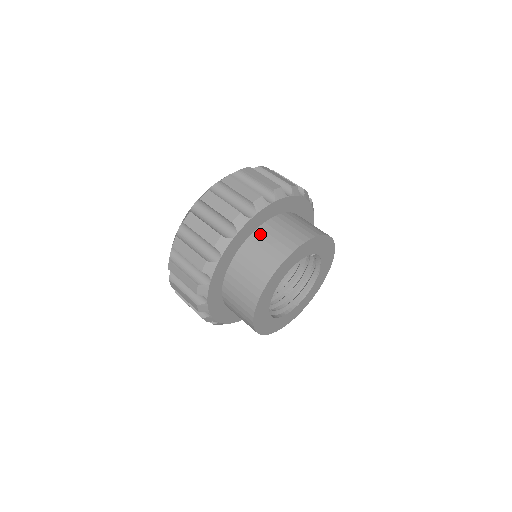
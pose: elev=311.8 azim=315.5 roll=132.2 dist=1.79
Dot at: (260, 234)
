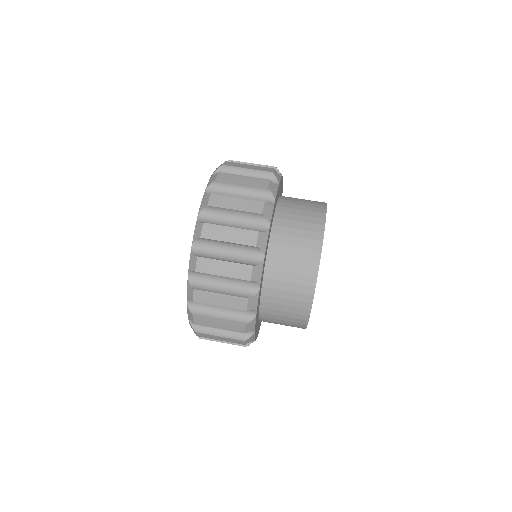
Dot at: (278, 240)
